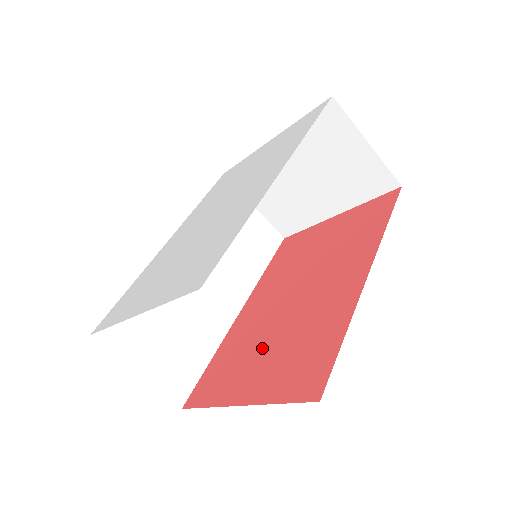
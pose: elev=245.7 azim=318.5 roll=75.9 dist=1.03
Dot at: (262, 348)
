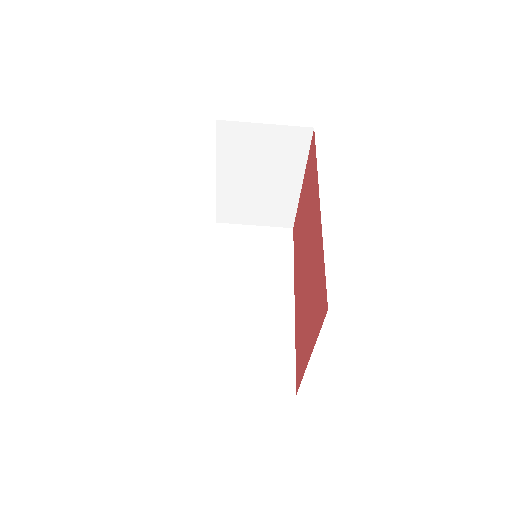
Dot at: (306, 311)
